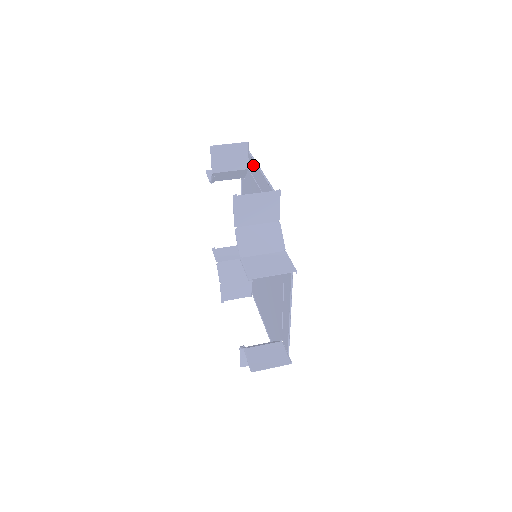
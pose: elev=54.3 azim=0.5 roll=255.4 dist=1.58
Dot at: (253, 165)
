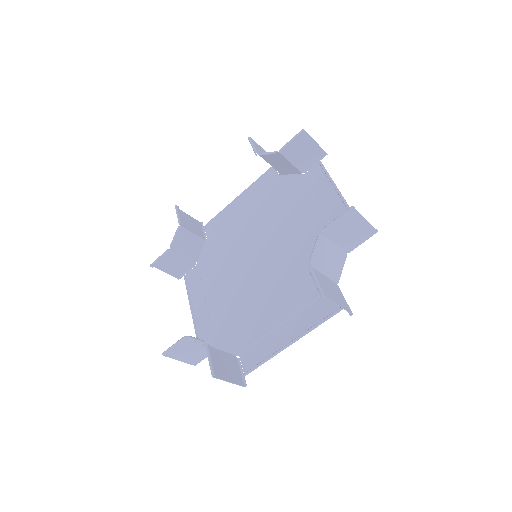
Dot at: (320, 177)
